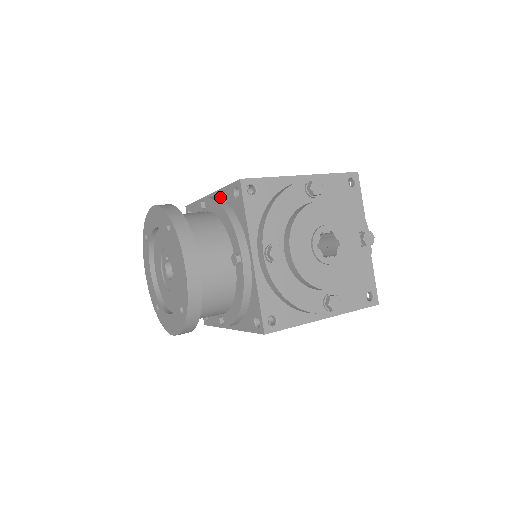
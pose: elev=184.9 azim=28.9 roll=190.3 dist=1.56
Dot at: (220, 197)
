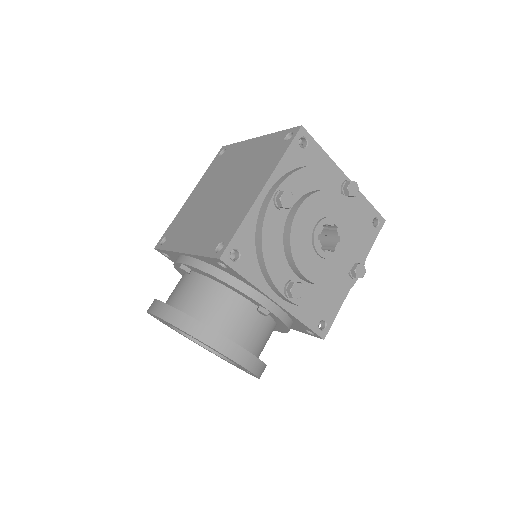
Dot at: (200, 260)
